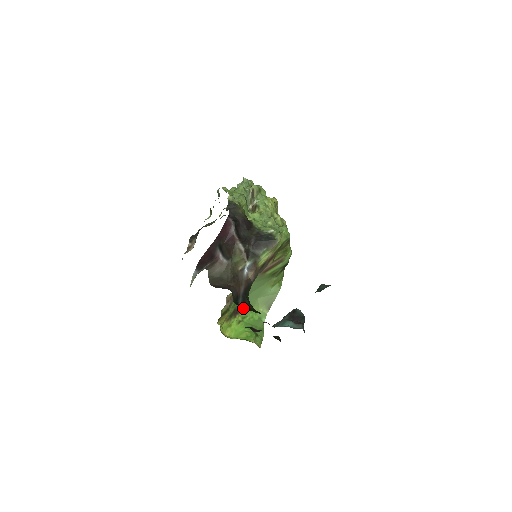
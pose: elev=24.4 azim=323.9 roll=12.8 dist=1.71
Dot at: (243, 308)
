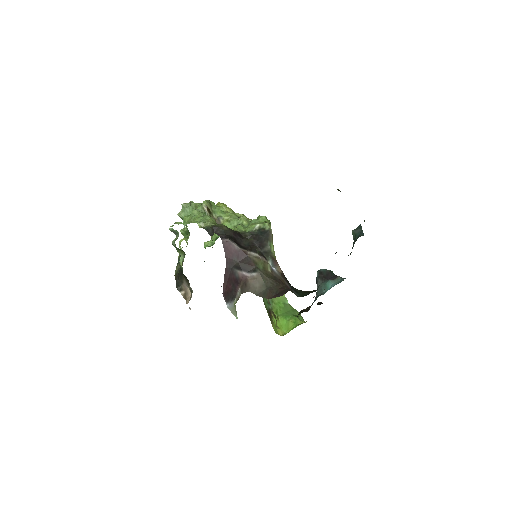
Dot at: occluded
